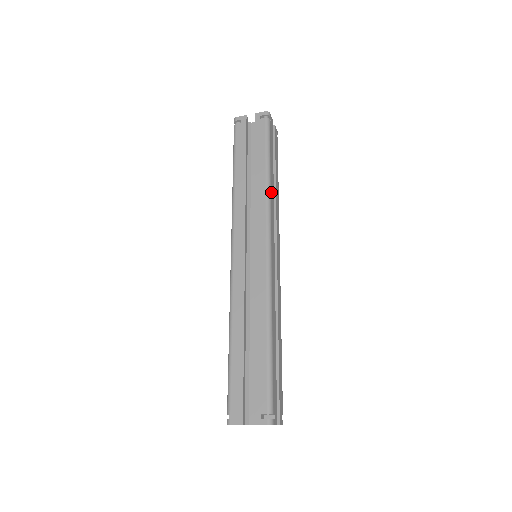
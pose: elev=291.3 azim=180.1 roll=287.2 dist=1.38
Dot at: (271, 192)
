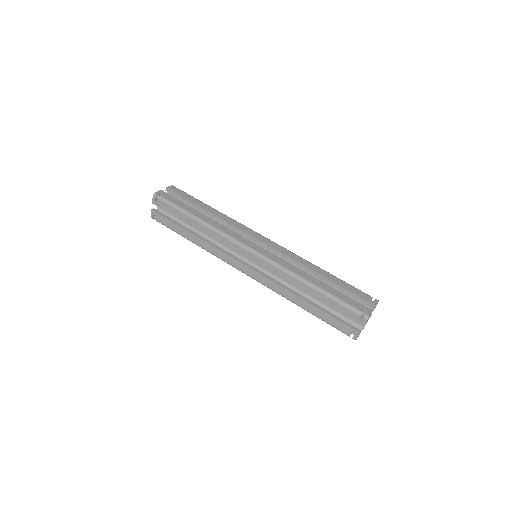
Dot at: occluded
